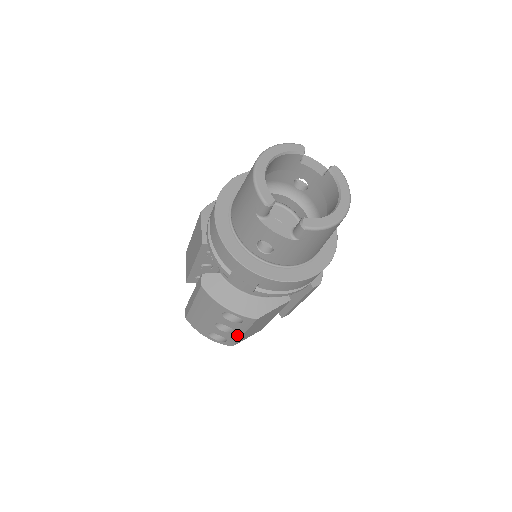
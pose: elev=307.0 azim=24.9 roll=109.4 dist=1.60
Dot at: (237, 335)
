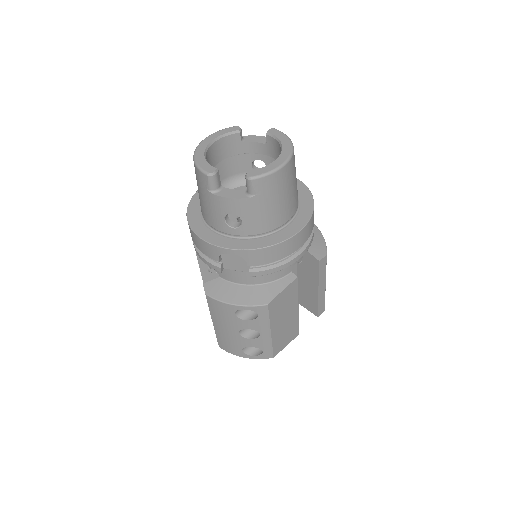
Dot at: (266, 338)
